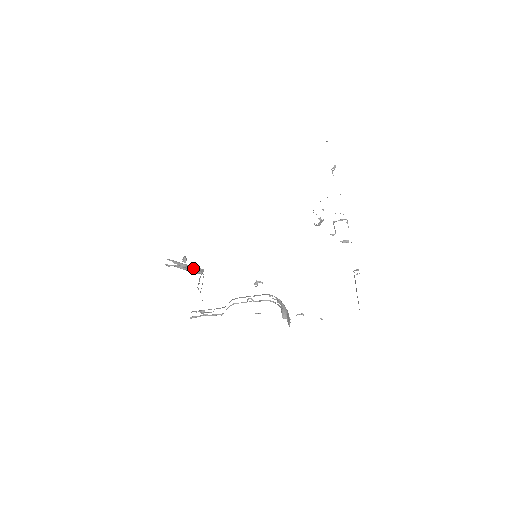
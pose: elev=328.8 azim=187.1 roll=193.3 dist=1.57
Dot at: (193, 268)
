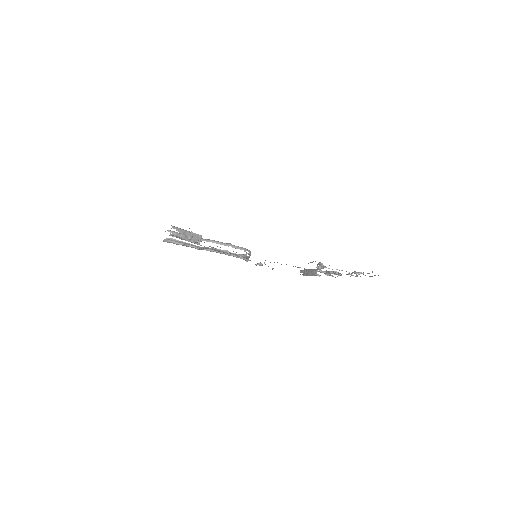
Dot at: (194, 236)
